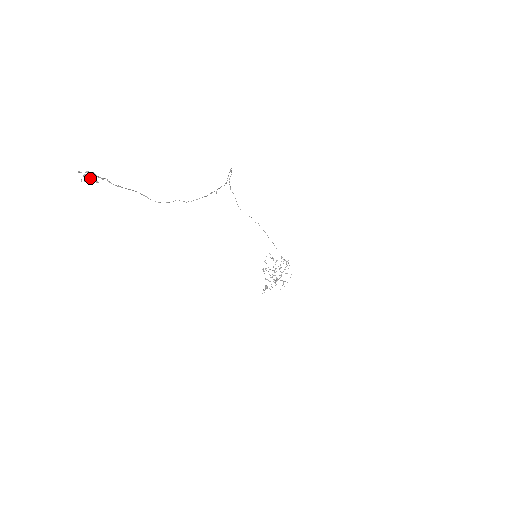
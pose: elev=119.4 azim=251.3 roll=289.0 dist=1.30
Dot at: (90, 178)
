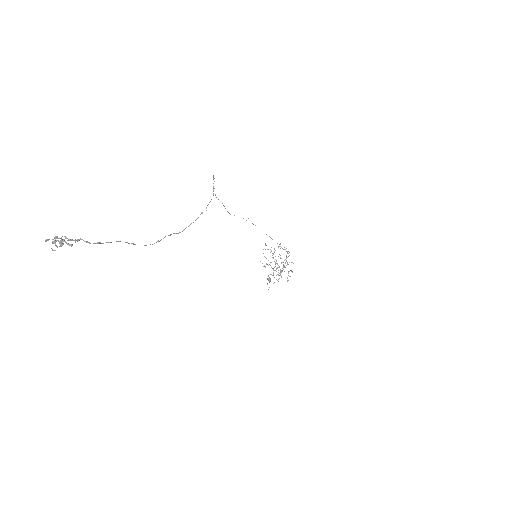
Dot at: (61, 243)
